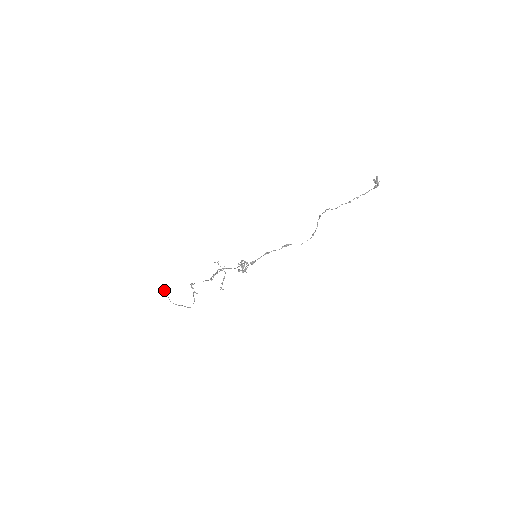
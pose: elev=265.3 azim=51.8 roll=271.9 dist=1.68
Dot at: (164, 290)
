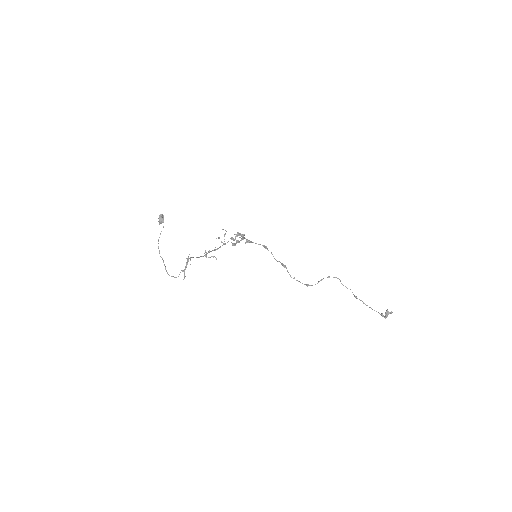
Dot at: occluded
